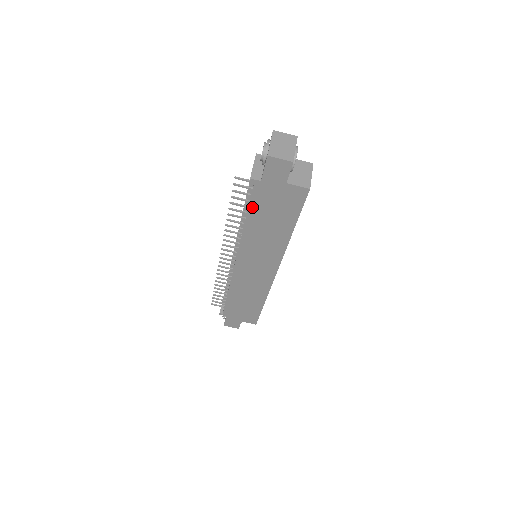
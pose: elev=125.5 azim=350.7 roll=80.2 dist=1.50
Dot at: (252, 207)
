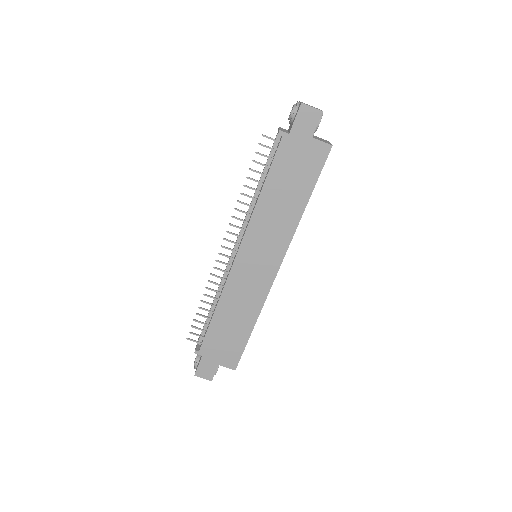
Dot at: (273, 169)
